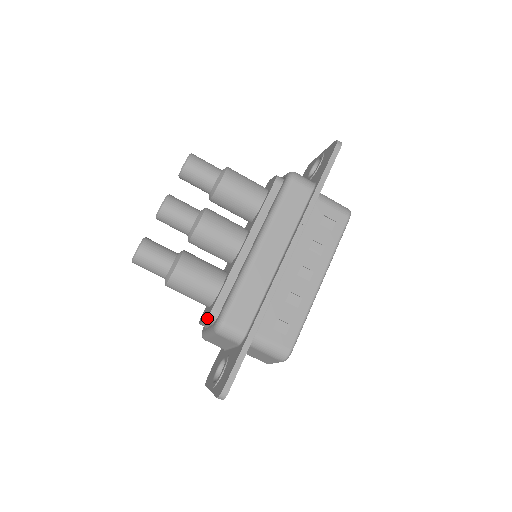
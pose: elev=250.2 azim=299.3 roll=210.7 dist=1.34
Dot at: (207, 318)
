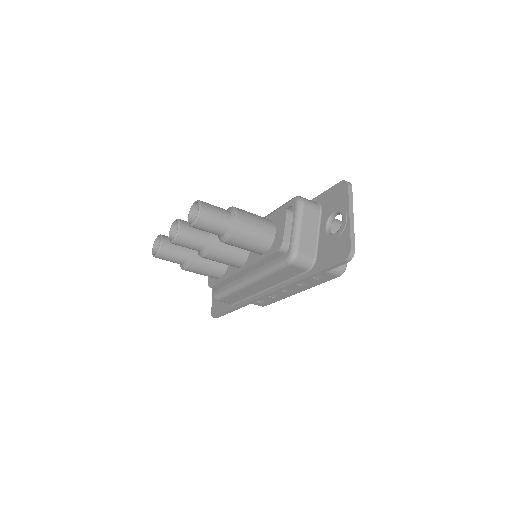
Dot at: (209, 286)
